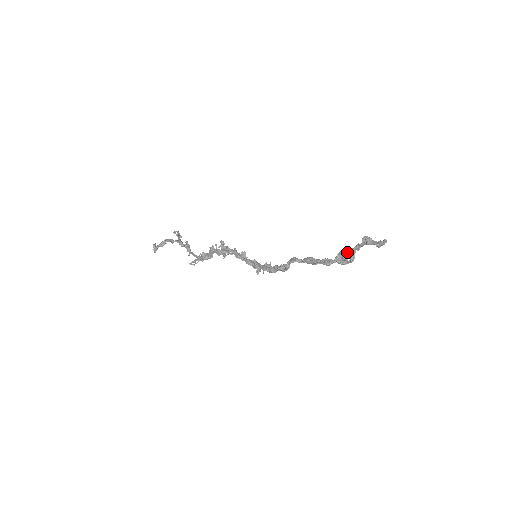
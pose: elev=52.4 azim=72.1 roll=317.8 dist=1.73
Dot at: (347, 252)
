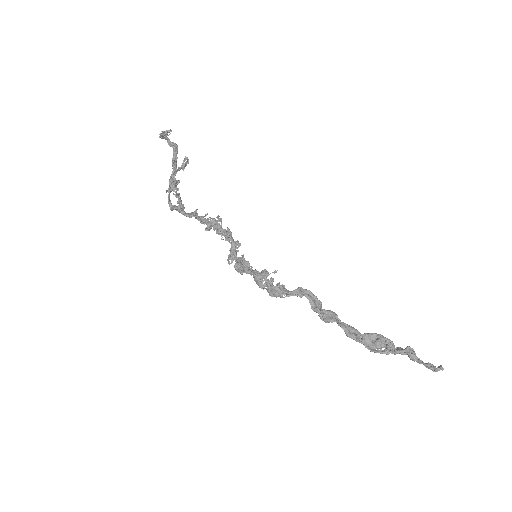
Dot at: (387, 339)
